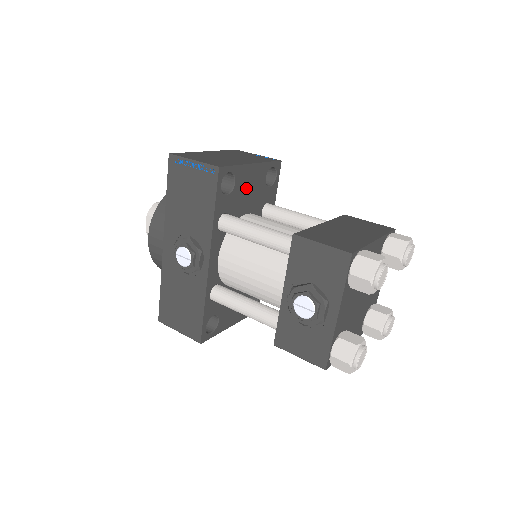
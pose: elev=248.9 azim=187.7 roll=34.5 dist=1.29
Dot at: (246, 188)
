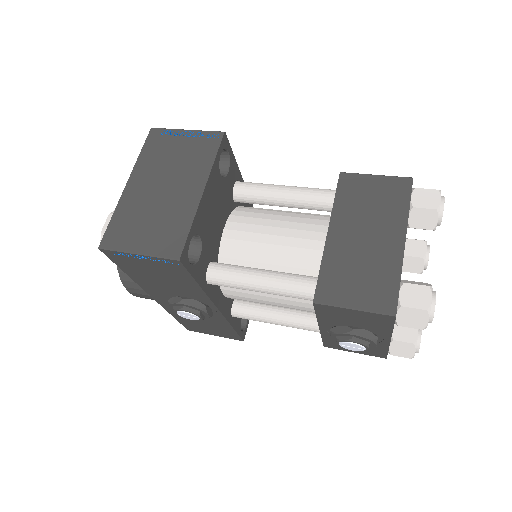
Dot at: (210, 218)
